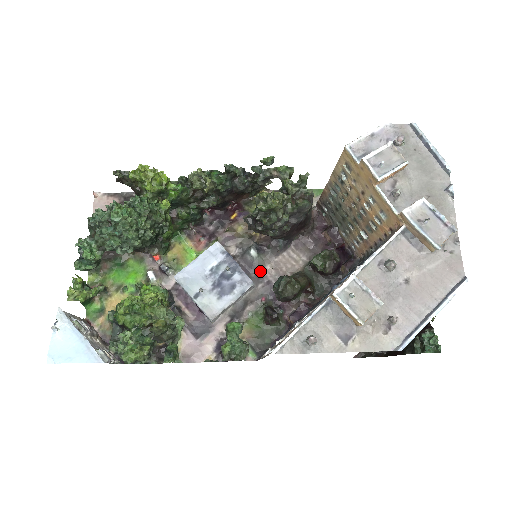
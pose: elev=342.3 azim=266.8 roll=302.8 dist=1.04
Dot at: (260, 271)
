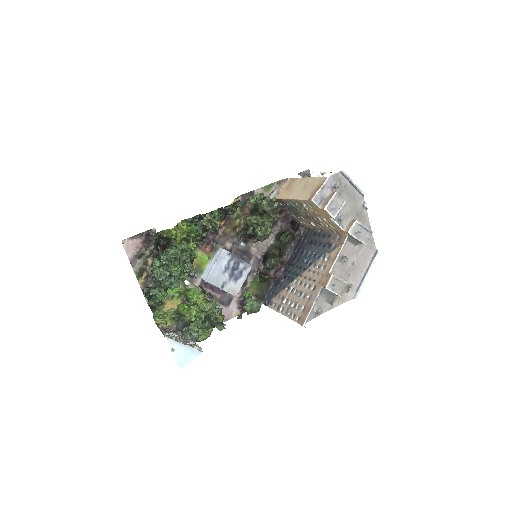
Dot at: (248, 252)
